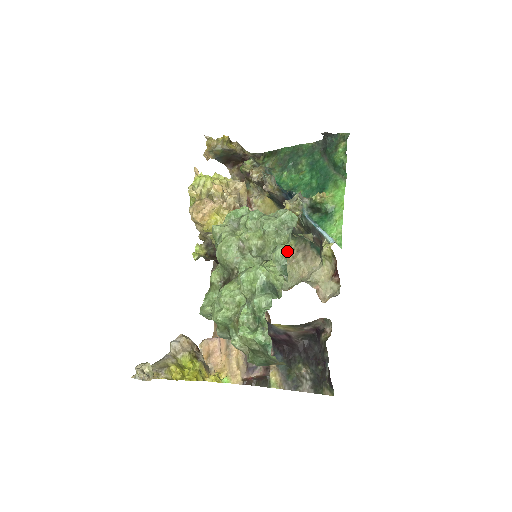
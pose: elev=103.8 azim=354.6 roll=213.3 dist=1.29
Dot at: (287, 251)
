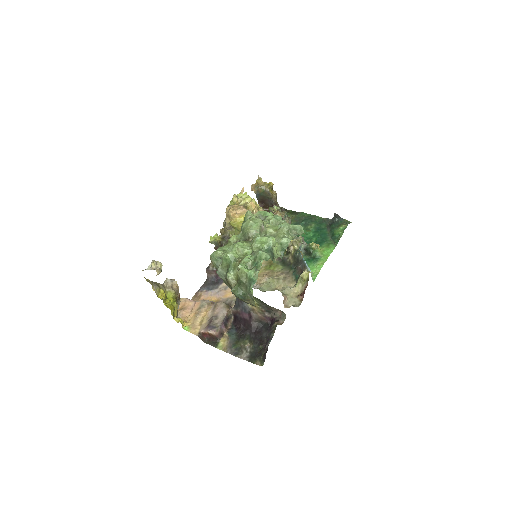
Dot at: (274, 271)
